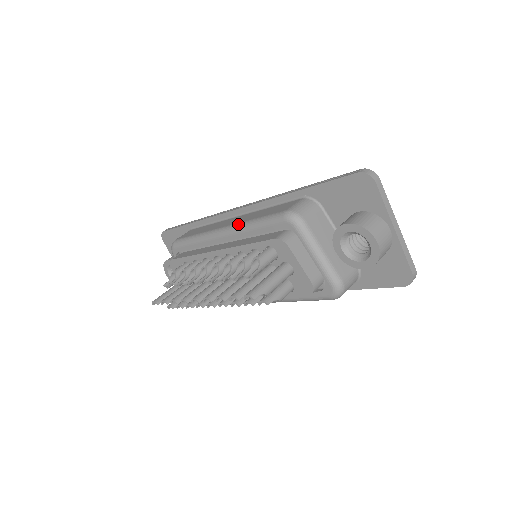
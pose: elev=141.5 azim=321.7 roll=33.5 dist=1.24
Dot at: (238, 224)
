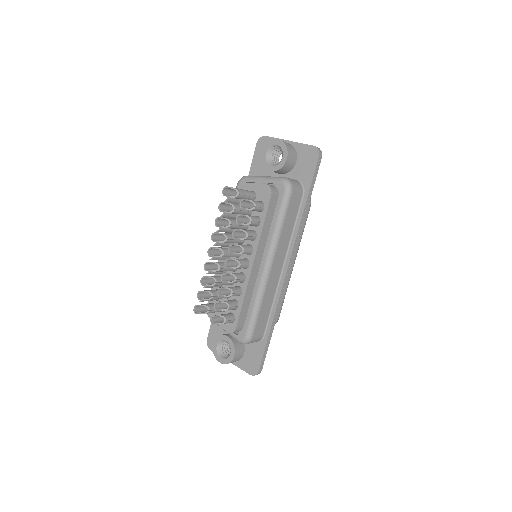
Dot at: occluded
